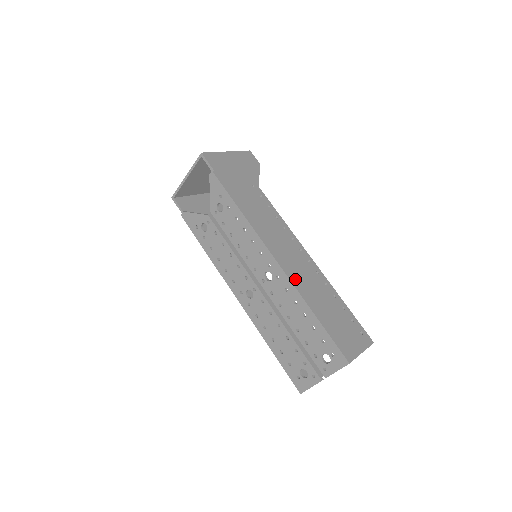
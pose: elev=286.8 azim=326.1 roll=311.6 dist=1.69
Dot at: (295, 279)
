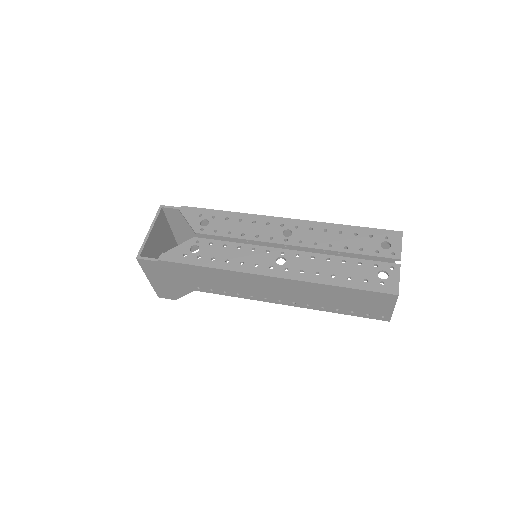
Dot at: occluded
